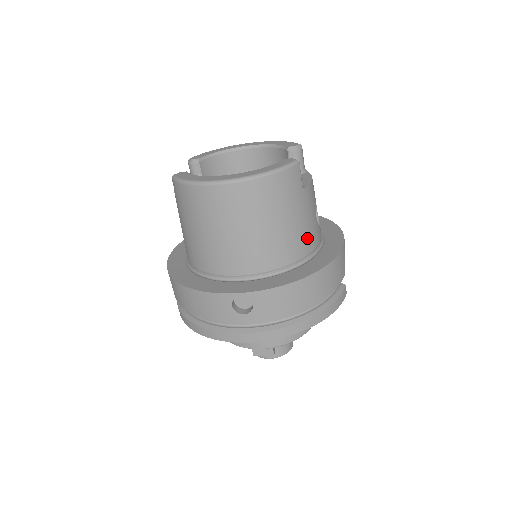
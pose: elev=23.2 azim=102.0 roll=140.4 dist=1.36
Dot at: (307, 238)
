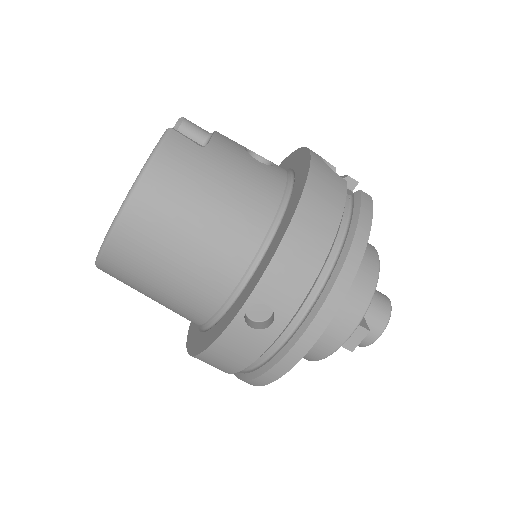
Dot at: (262, 187)
